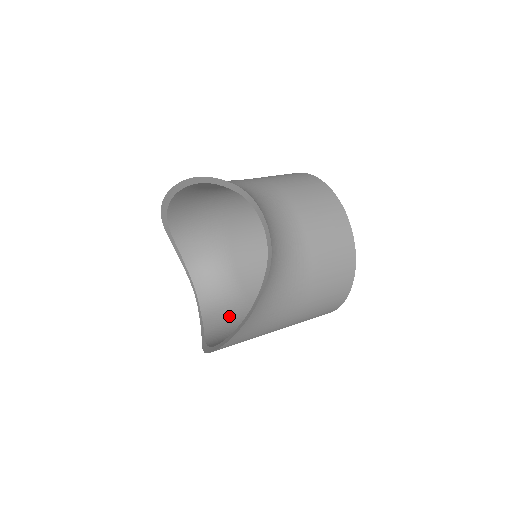
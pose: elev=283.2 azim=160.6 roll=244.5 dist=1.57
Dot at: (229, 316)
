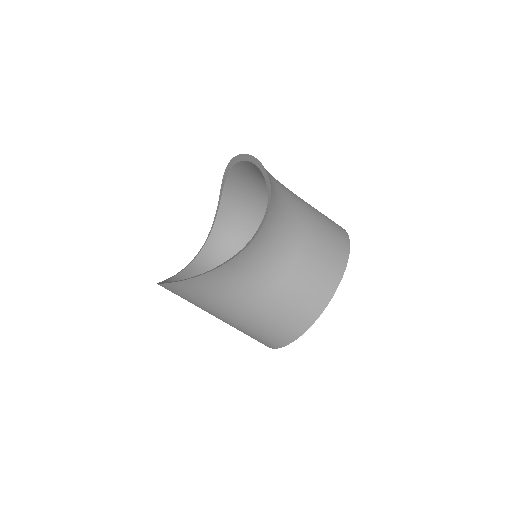
Dot at: occluded
